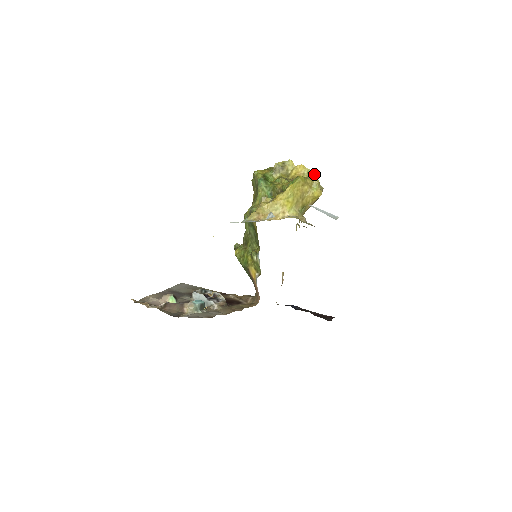
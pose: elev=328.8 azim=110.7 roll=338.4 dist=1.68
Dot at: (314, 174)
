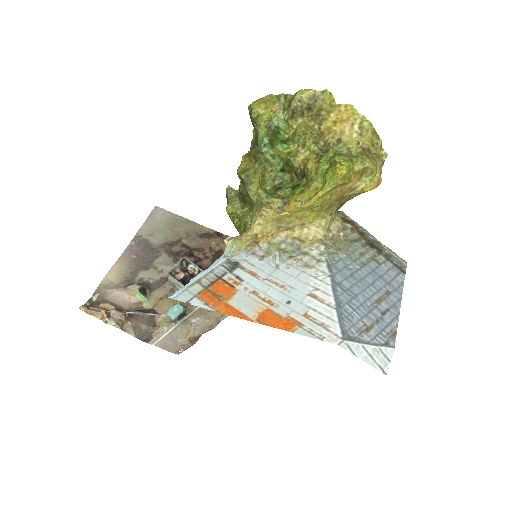
Dot at: (374, 128)
